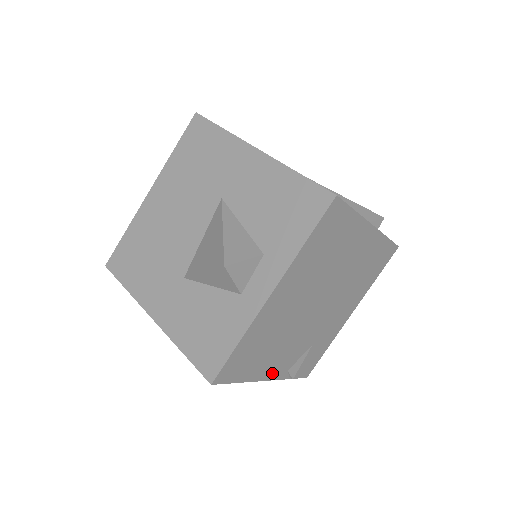
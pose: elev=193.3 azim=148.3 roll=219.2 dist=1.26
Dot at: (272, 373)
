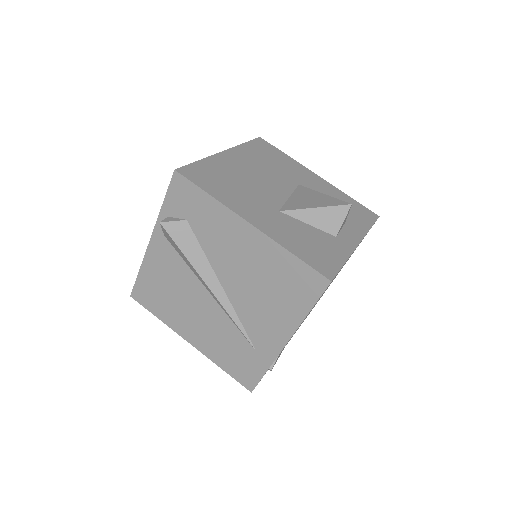
Dot at: occluded
